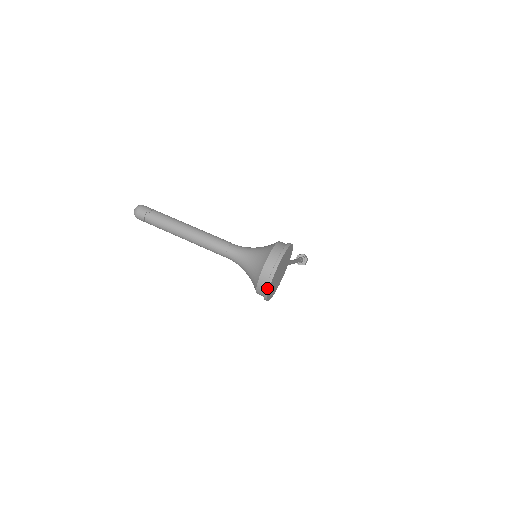
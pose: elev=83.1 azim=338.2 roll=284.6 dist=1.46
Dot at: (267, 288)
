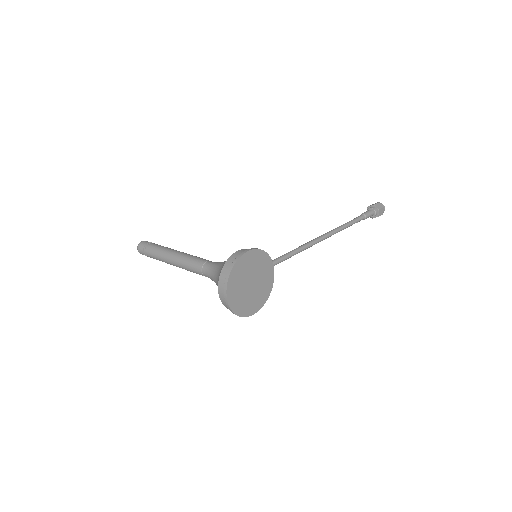
Dot at: (230, 310)
